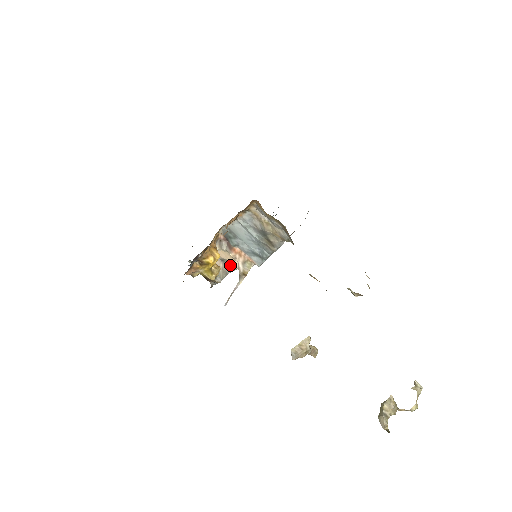
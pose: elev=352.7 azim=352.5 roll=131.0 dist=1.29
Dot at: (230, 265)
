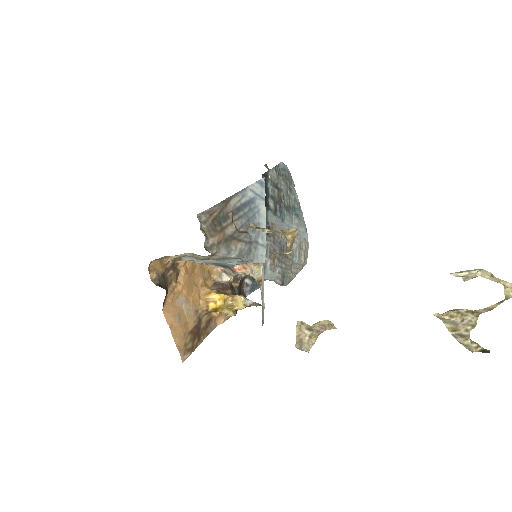
Dot at: occluded
